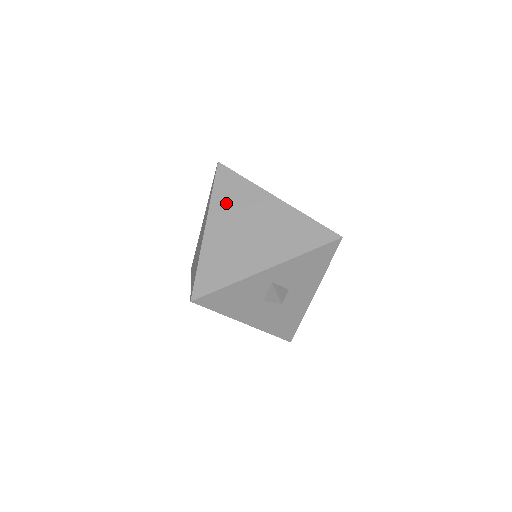
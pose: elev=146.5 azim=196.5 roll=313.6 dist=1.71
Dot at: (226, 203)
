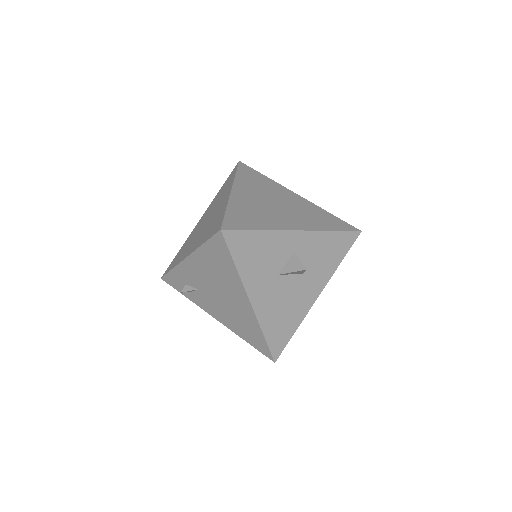
Dot at: (250, 183)
